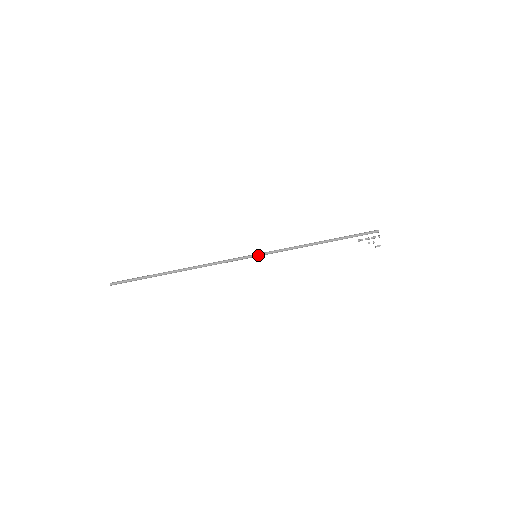
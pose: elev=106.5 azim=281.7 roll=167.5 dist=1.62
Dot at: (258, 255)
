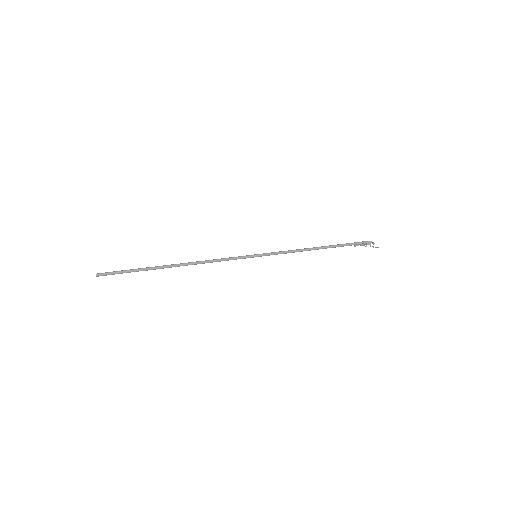
Dot at: (258, 254)
